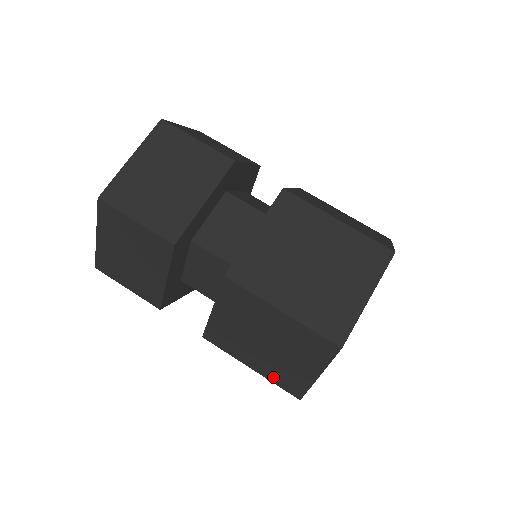
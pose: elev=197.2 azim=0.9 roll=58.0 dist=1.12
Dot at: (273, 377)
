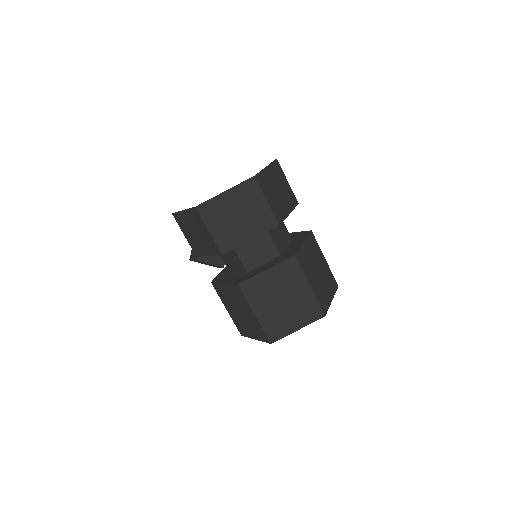
Dot at: (266, 324)
